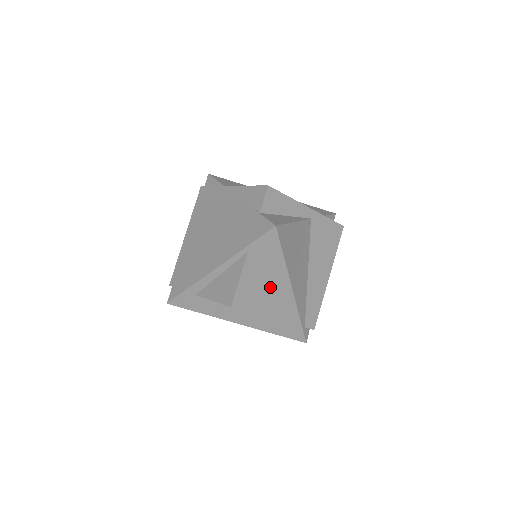
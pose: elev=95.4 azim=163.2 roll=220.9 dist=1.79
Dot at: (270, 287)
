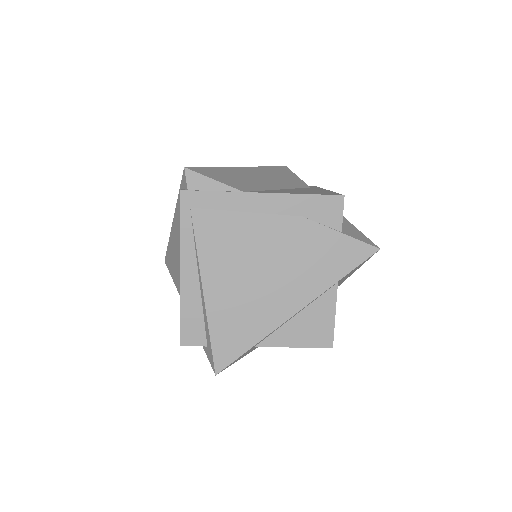
Dot at: occluded
